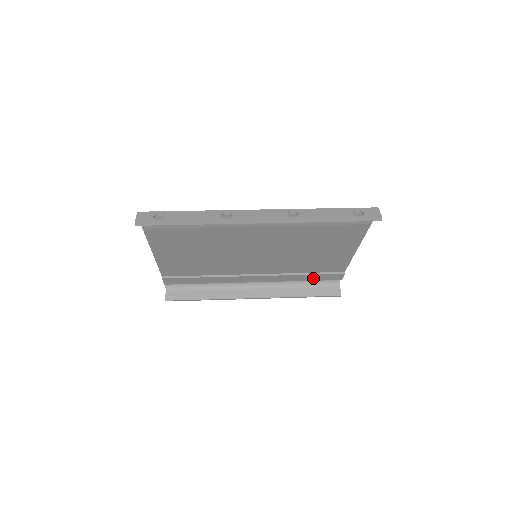
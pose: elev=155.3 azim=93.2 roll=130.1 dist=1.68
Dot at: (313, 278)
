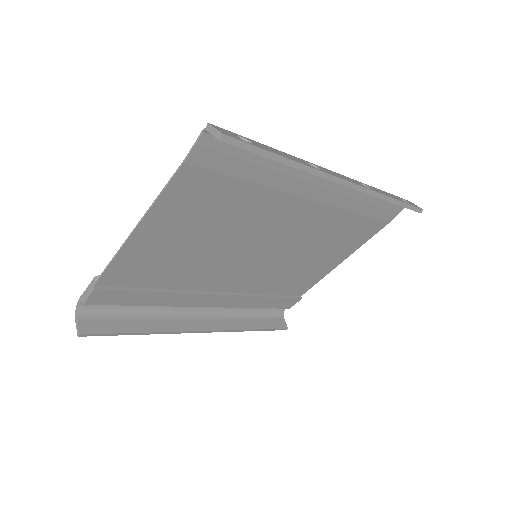
Dot at: (269, 304)
